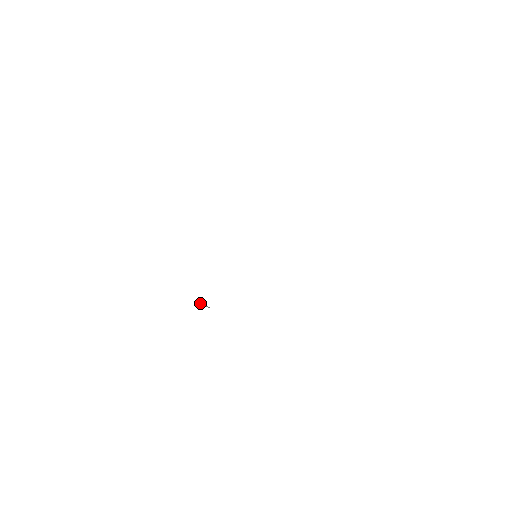
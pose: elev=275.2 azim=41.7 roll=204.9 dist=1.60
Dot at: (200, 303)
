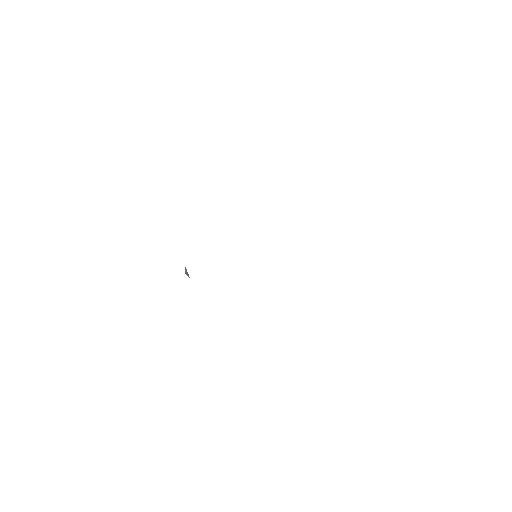
Dot at: (185, 269)
